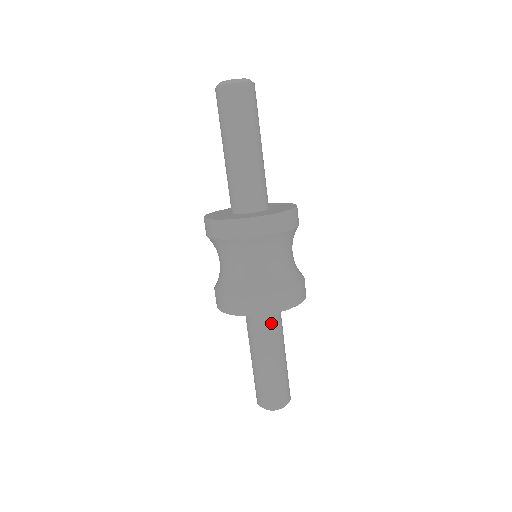
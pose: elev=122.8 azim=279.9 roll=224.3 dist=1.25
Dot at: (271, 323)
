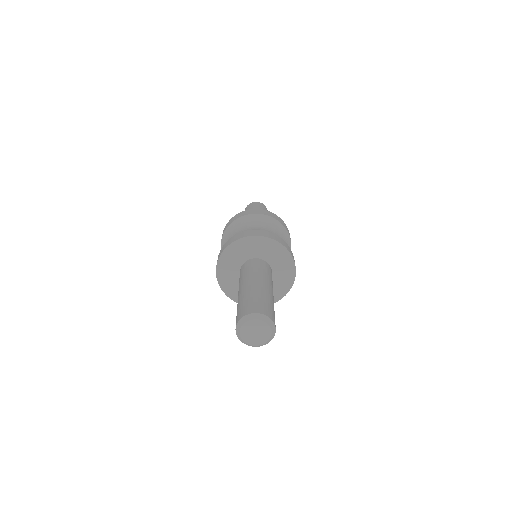
Dot at: occluded
